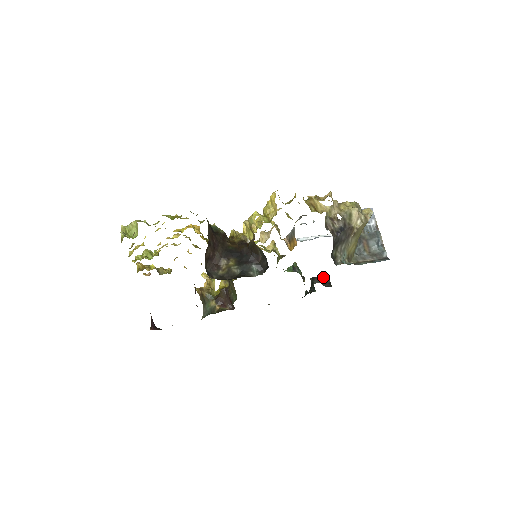
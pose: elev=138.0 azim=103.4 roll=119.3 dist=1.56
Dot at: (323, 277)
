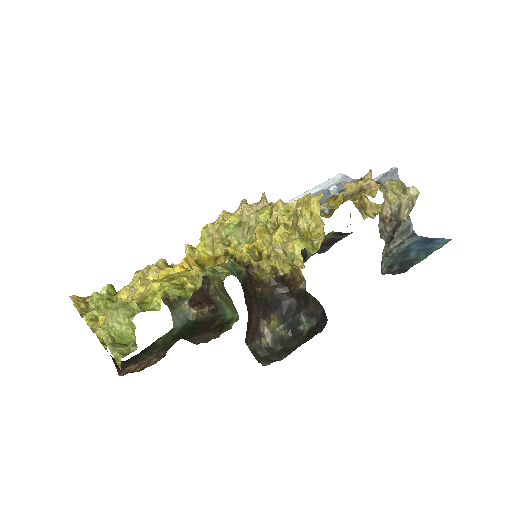
Dot at: occluded
